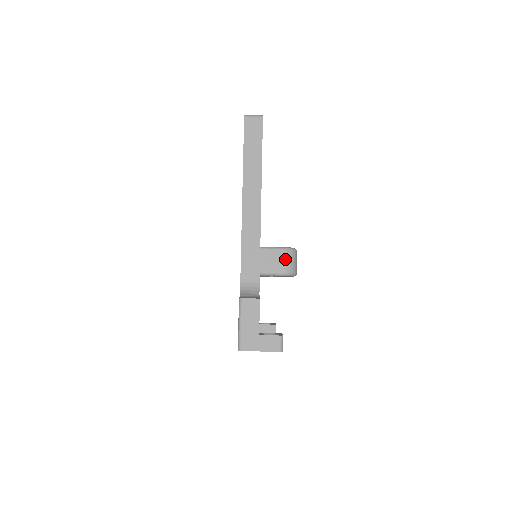
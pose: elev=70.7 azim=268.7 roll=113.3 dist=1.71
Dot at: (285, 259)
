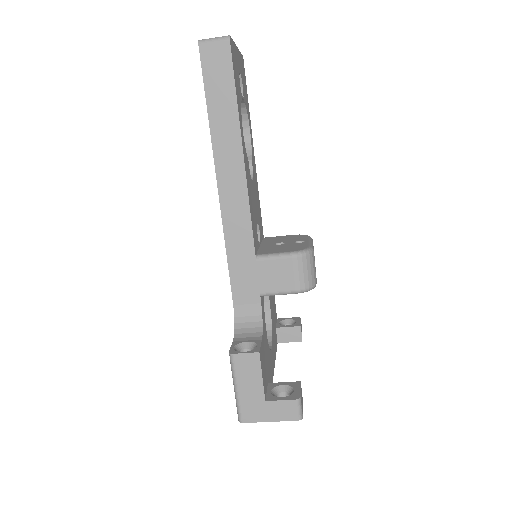
Dot at: (295, 270)
